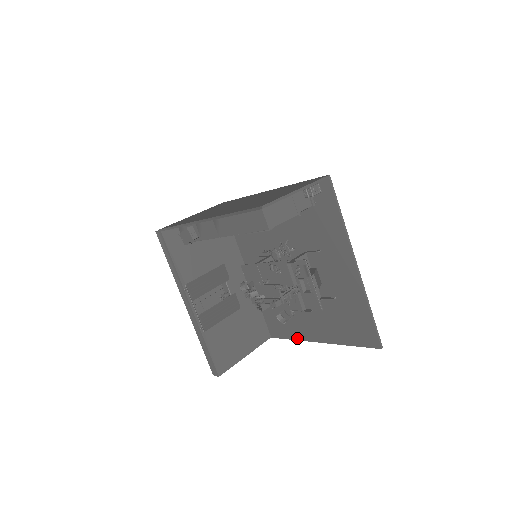
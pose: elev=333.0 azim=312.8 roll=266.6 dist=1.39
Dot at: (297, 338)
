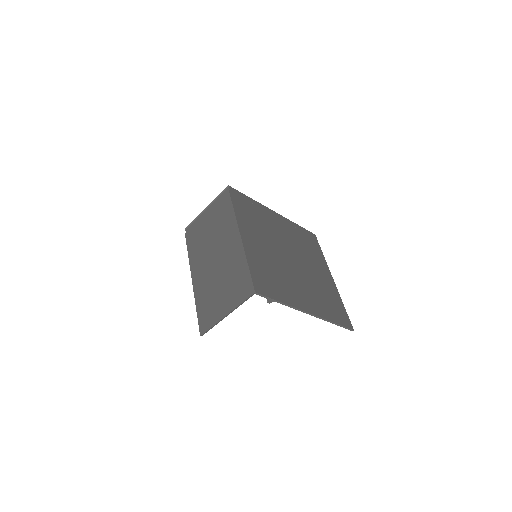
Dot at: occluded
